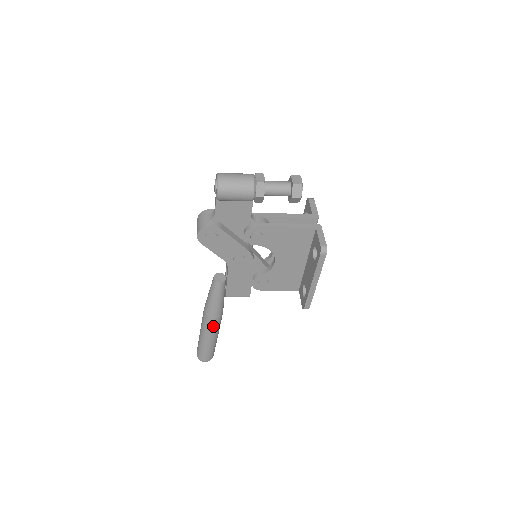
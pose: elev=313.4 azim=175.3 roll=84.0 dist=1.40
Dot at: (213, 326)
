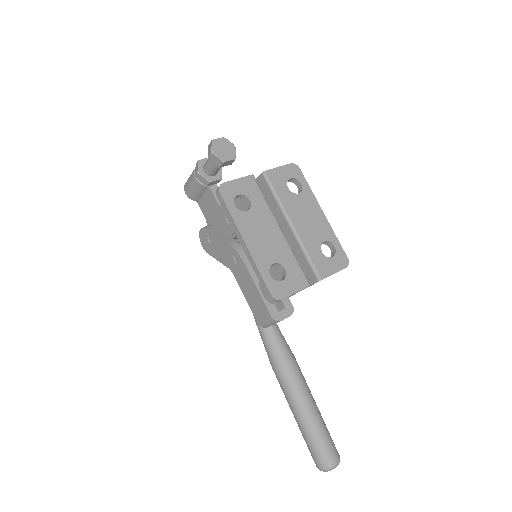
Dot at: (282, 384)
